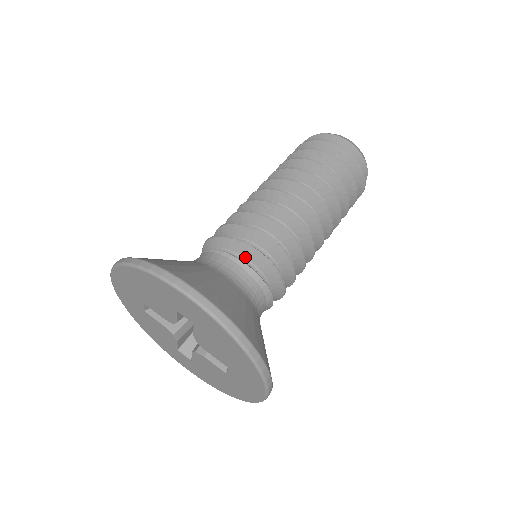
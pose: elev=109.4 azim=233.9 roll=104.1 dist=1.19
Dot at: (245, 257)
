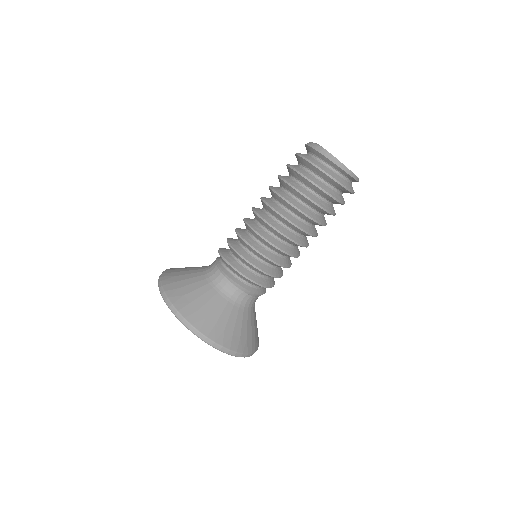
Dot at: (232, 271)
